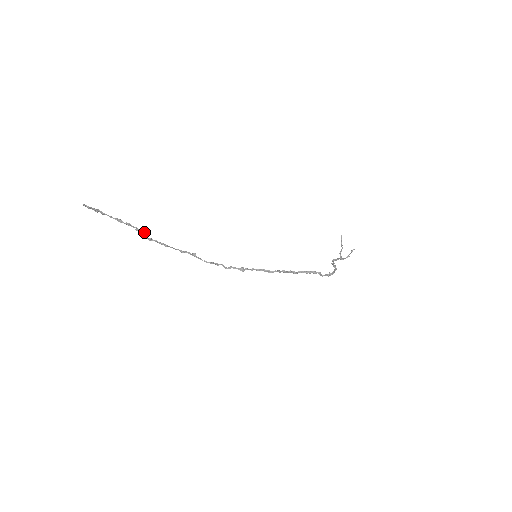
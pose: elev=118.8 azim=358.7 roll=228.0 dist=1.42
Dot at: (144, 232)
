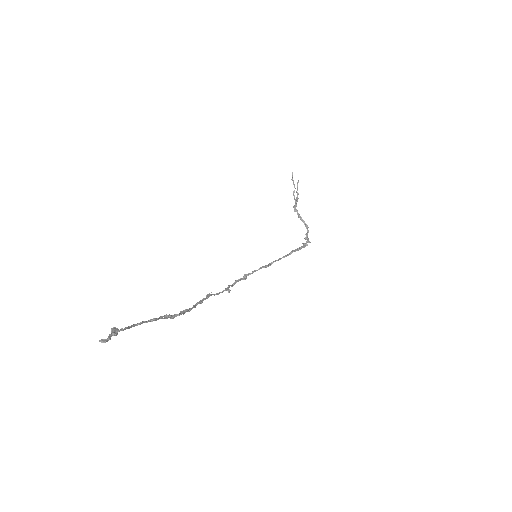
Dot at: (170, 315)
